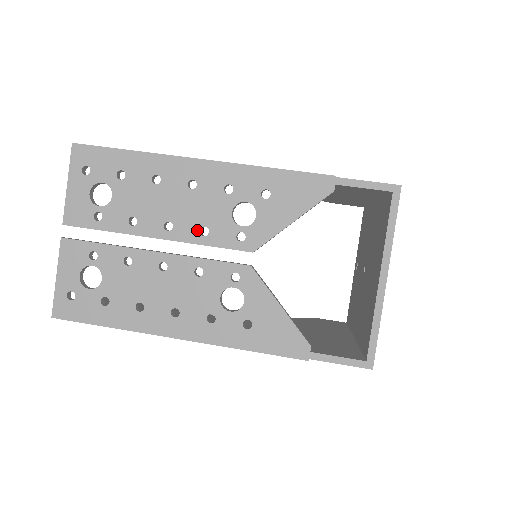
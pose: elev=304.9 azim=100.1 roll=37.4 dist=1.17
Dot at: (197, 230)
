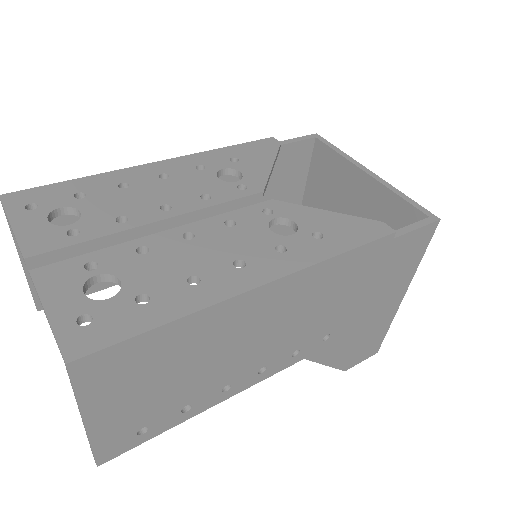
Dot at: (198, 199)
